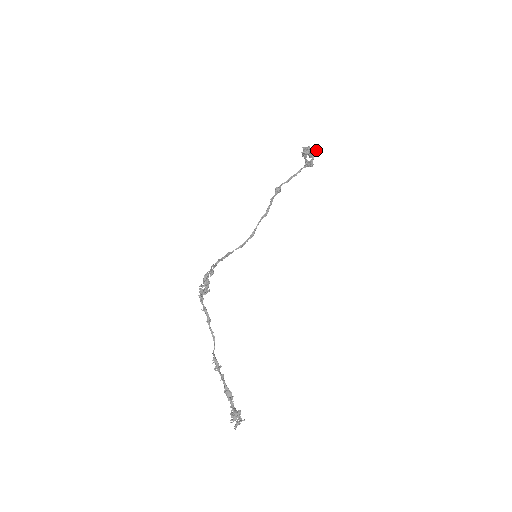
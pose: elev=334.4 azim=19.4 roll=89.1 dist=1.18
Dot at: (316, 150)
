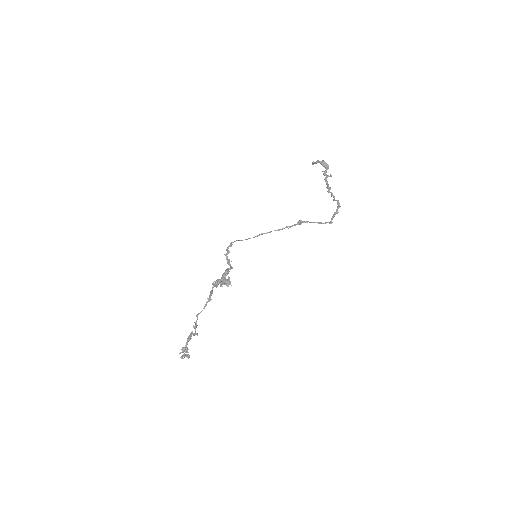
Dot at: (331, 176)
